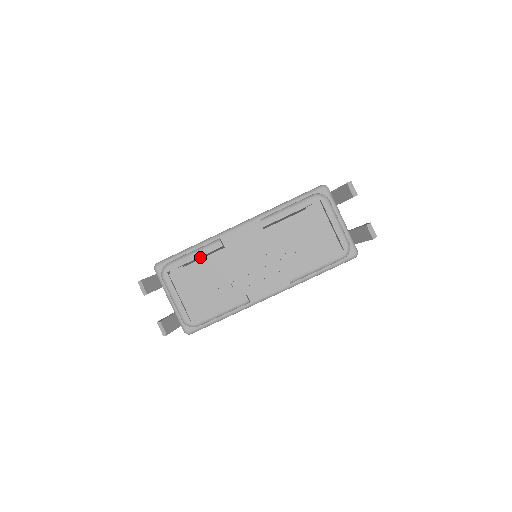
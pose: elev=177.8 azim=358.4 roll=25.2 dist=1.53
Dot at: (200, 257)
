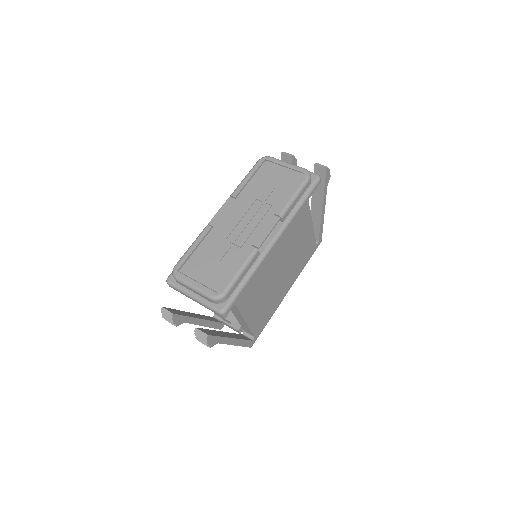
Dot at: occluded
